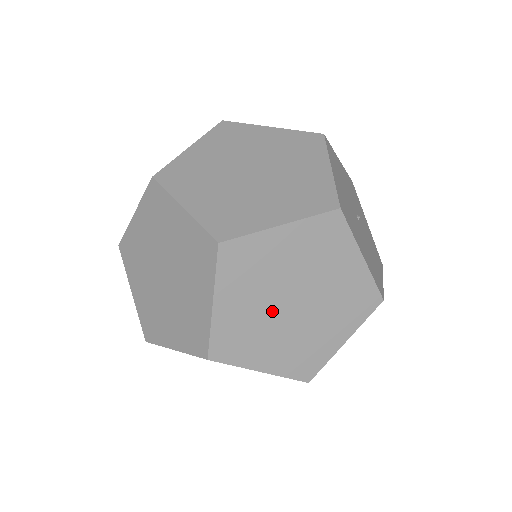
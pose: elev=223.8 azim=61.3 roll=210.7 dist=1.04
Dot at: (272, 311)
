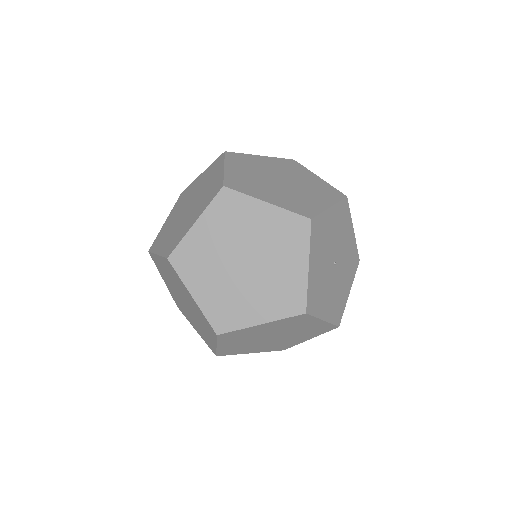
Dot at: (257, 342)
